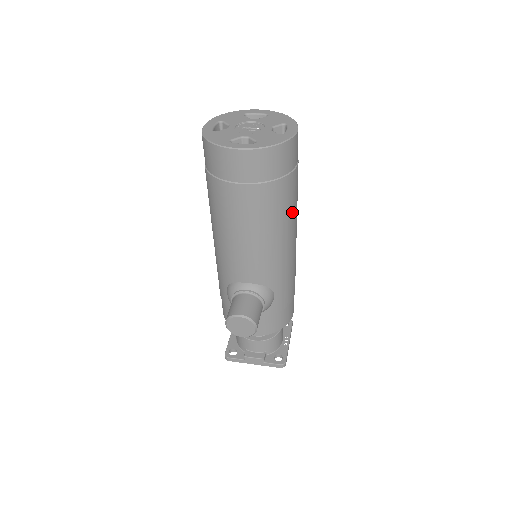
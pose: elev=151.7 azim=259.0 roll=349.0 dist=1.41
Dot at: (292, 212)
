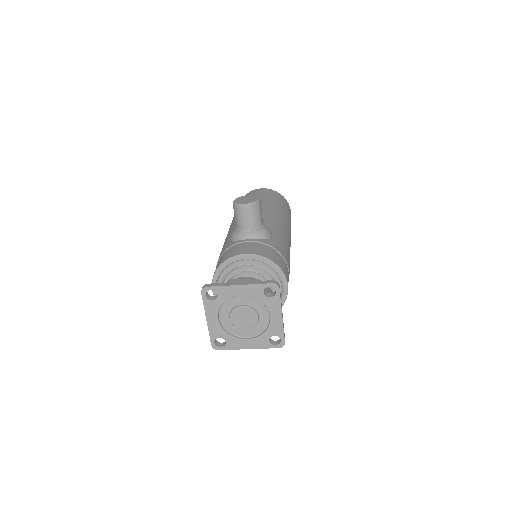
Dot at: (288, 222)
